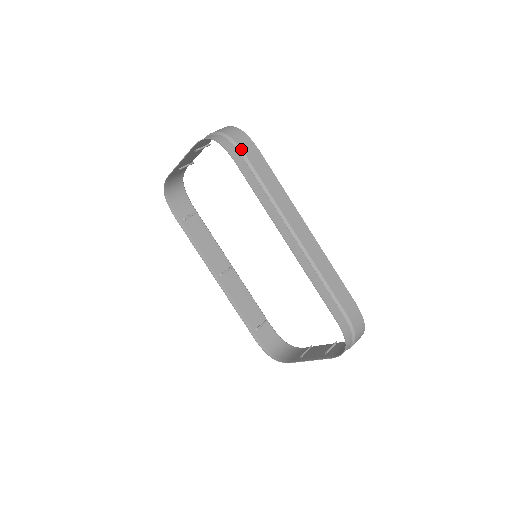
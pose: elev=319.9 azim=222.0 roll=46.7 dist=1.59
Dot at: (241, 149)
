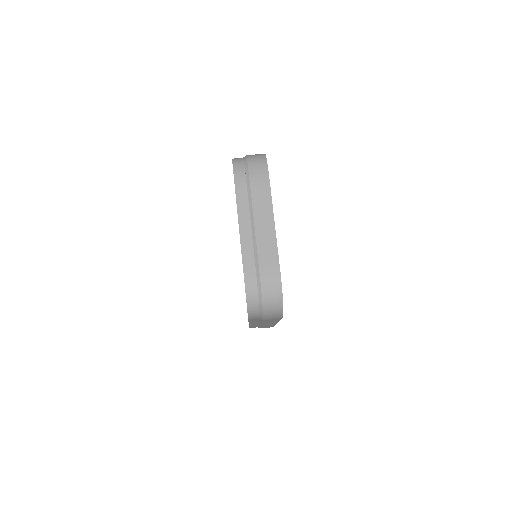
Dot at: (263, 319)
